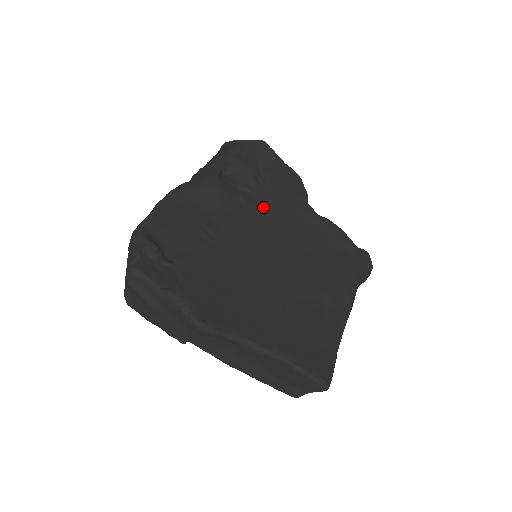
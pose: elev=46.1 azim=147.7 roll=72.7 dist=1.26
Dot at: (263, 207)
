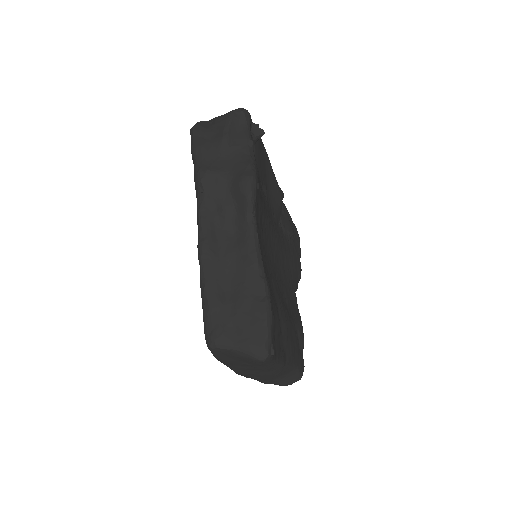
Dot at: (285, 246)
